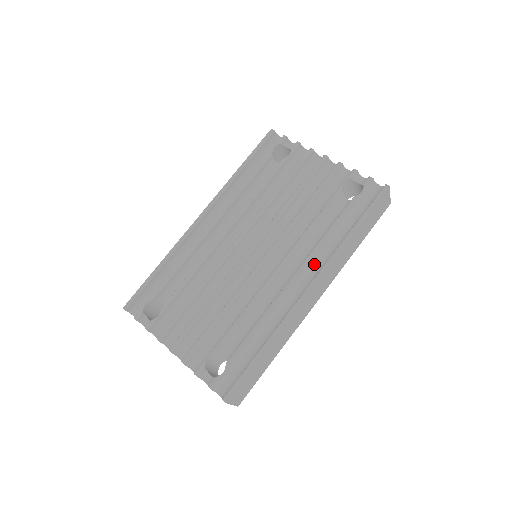
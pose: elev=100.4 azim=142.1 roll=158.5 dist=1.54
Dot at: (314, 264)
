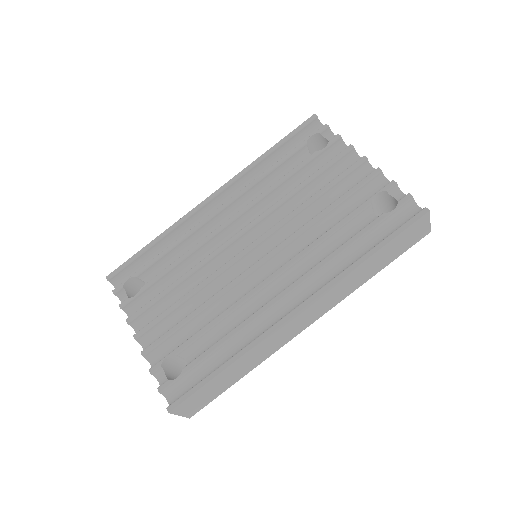
Dot at: (313, 282)
